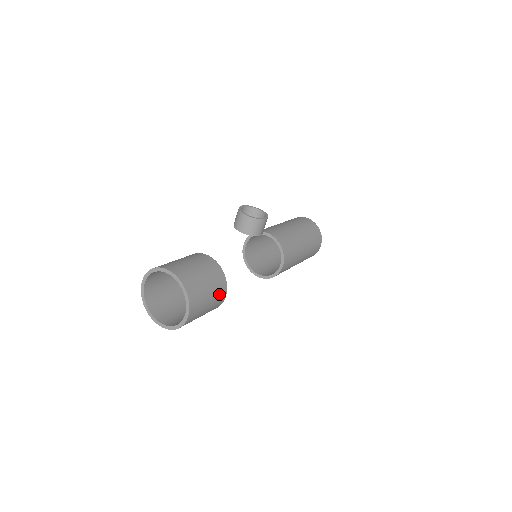
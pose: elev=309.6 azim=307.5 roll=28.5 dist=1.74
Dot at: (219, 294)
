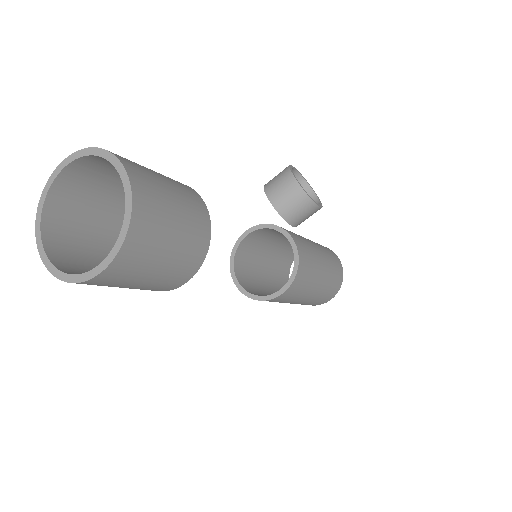
Dot at: (180, 270)
